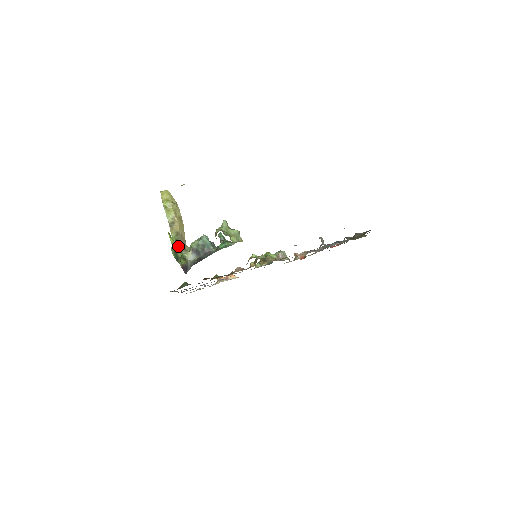
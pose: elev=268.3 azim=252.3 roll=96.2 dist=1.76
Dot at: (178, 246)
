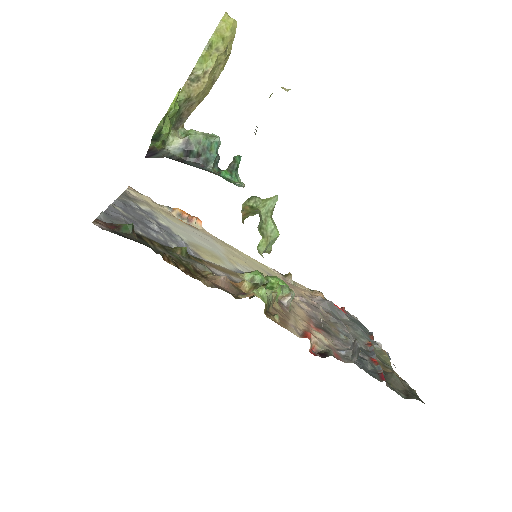
Dot at: (173, 117)
